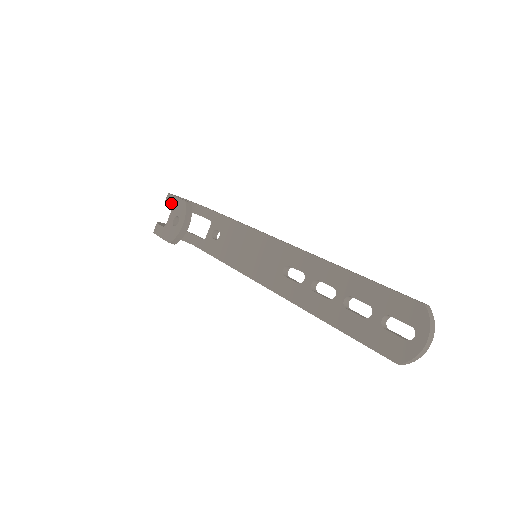
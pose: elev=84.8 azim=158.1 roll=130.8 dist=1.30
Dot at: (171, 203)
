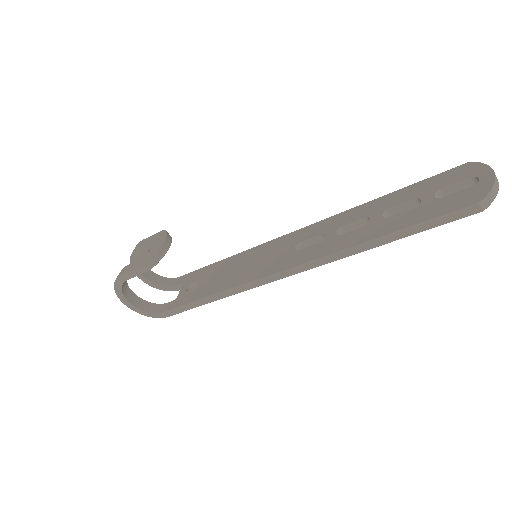
Dot at: (143, 243)
